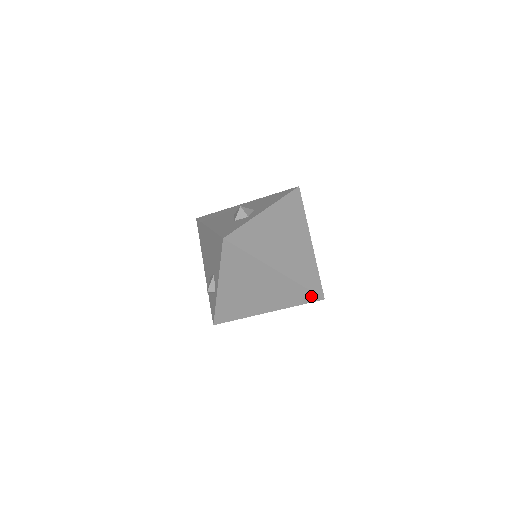
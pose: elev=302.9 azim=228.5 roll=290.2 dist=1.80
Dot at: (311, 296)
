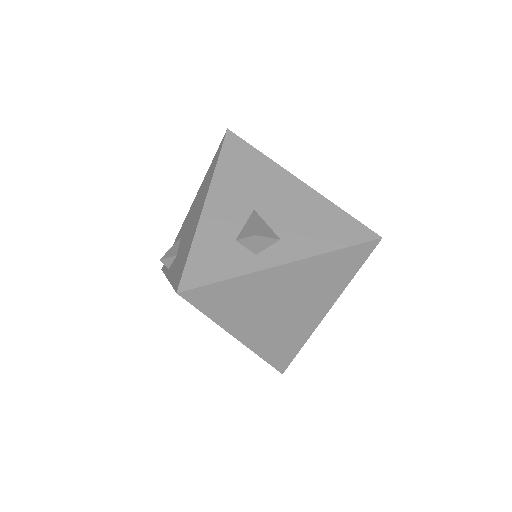
Dot at: occluded
